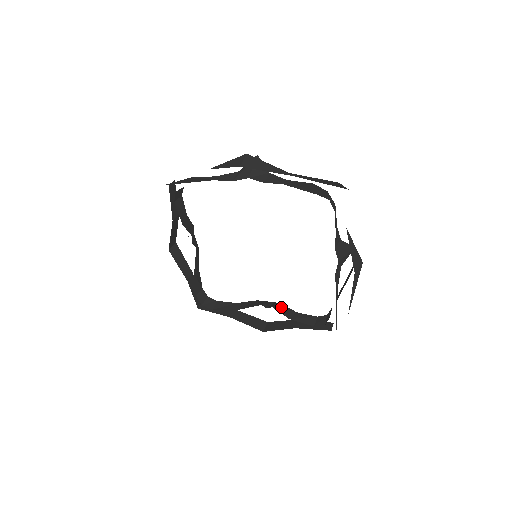
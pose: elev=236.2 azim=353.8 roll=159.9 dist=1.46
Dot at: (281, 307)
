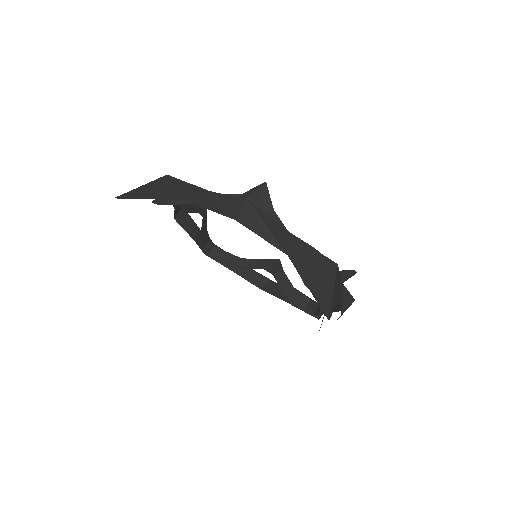
Dot at: (281, 277)
